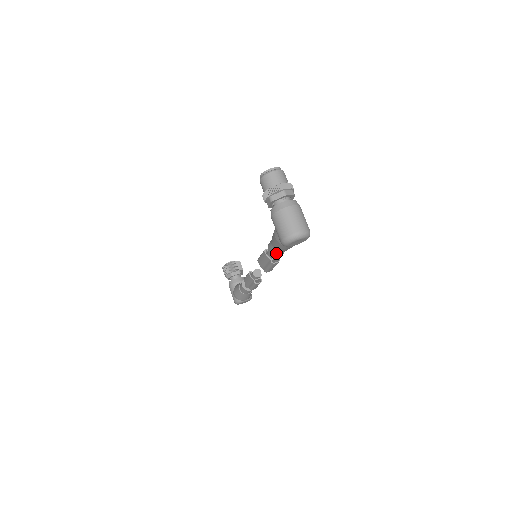
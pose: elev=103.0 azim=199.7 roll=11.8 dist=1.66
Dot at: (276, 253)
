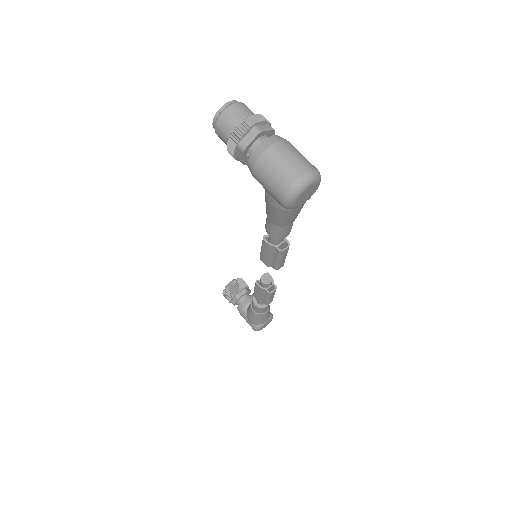
Dot at: (281, 232)
